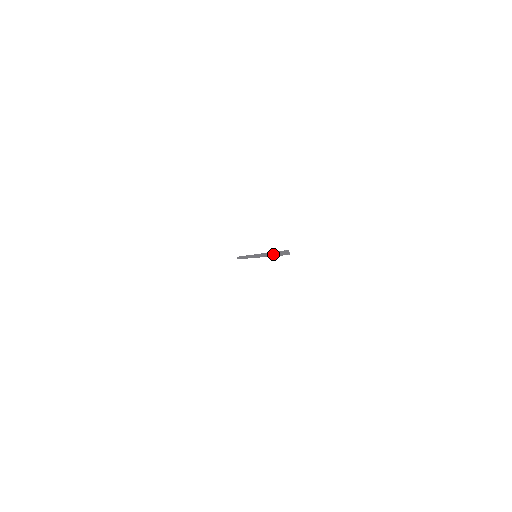
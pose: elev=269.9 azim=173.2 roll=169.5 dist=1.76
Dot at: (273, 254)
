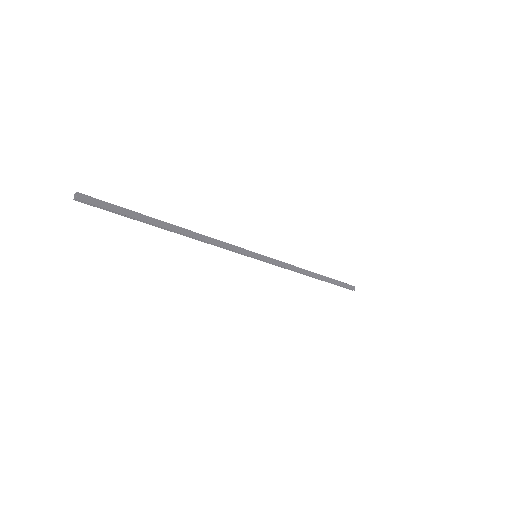
Dot at: (146, 220)
